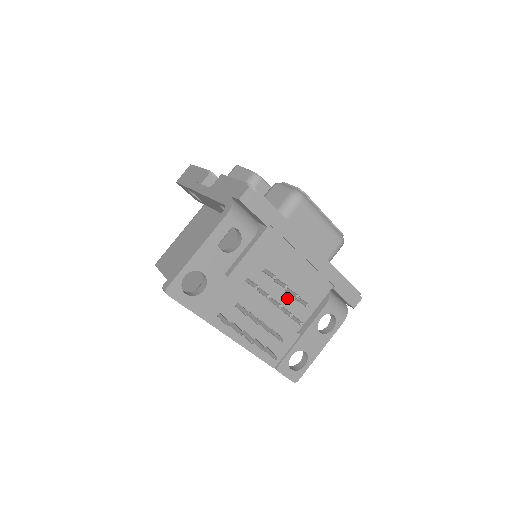
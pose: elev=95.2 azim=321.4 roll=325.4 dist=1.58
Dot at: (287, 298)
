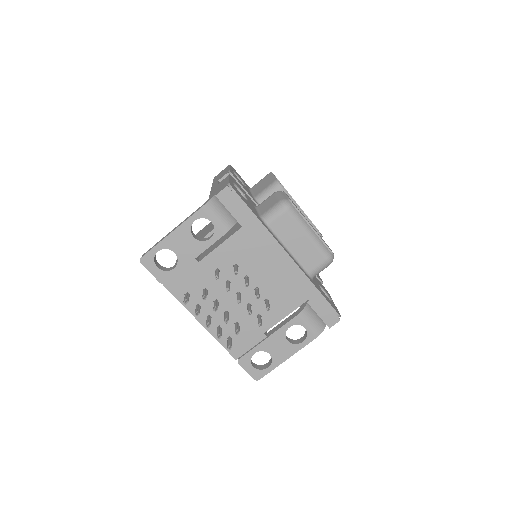
Dot at: occluded
